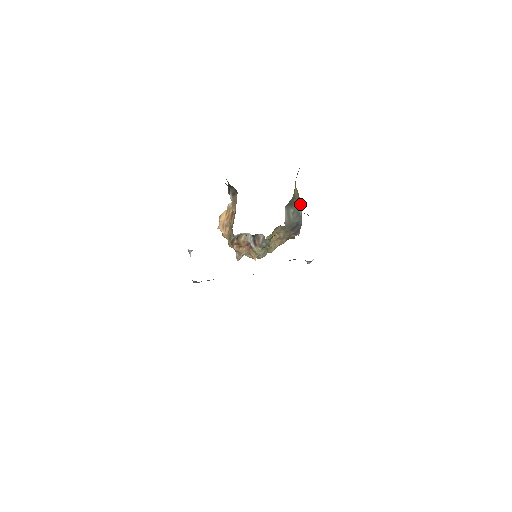
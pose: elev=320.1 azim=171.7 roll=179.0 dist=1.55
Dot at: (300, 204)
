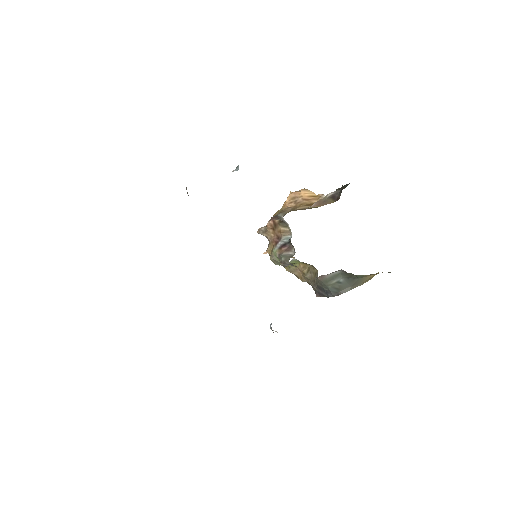
Dot at: (355, 287)
